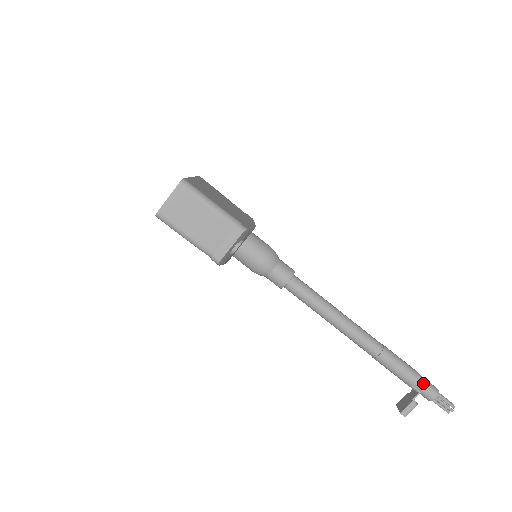
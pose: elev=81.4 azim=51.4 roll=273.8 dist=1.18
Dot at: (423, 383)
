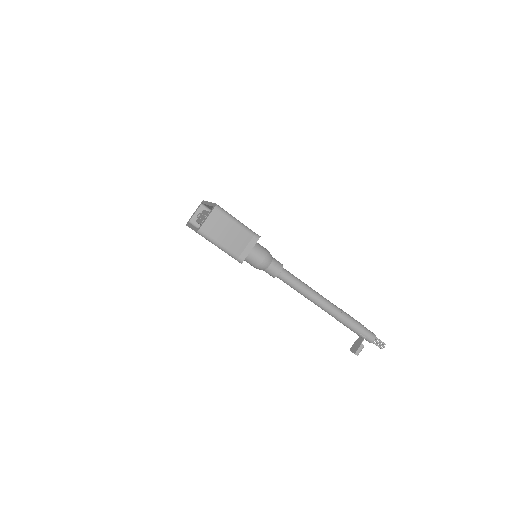
Dot at: (367, 331)
